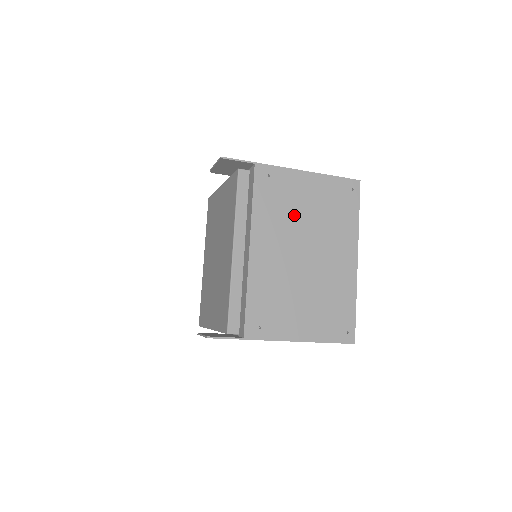
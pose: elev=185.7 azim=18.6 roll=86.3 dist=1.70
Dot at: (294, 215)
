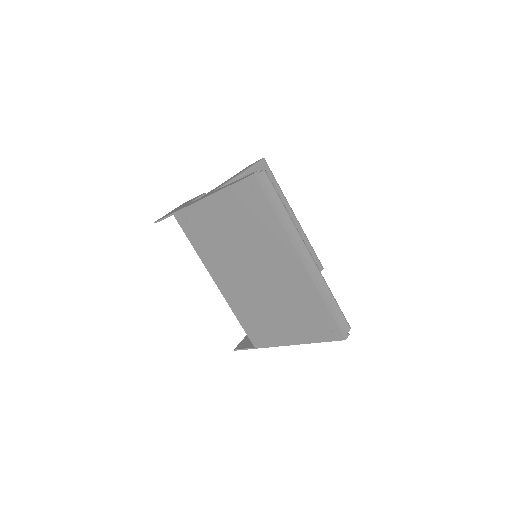
Dot at: (224, 243)
